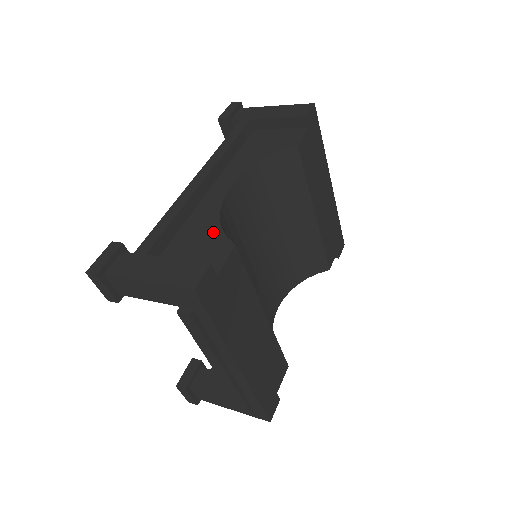
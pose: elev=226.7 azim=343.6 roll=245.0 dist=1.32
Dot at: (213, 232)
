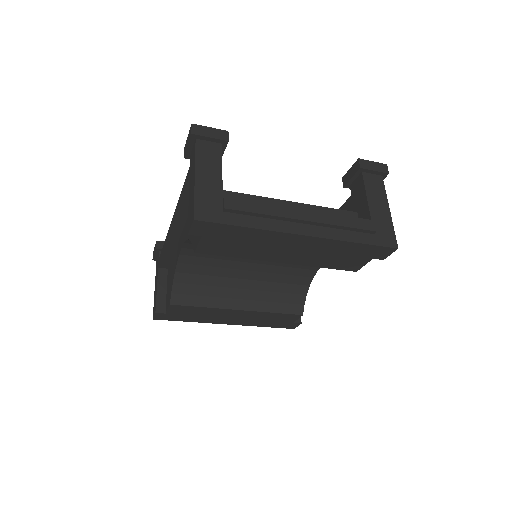
Dot at: (172, 280)
